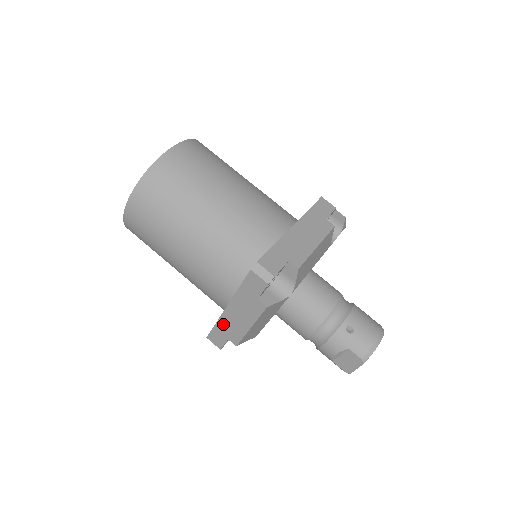
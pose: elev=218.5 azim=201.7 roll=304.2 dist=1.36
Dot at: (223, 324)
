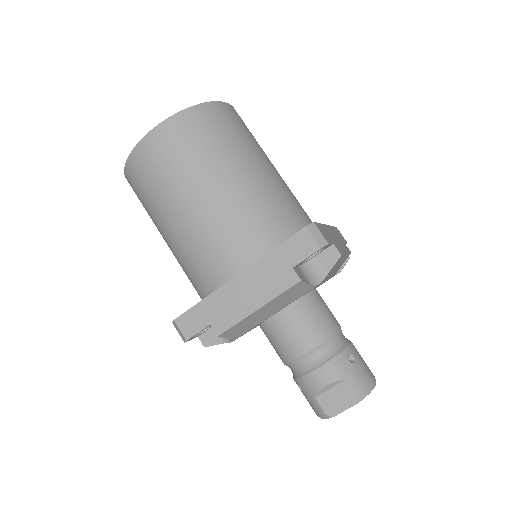
Dot at: (216, 300)
